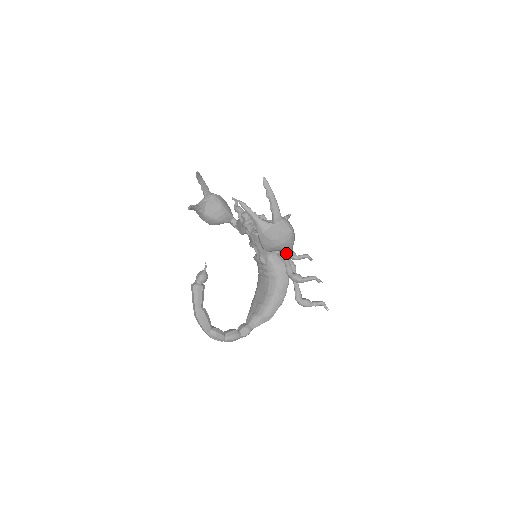
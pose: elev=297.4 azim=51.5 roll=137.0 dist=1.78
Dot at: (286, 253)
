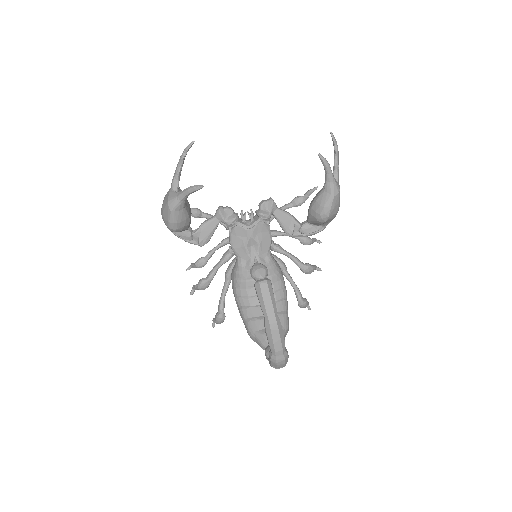
Dot at: (322, 229)
